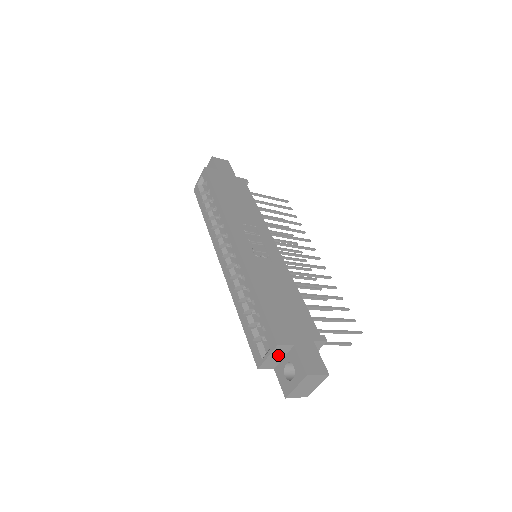
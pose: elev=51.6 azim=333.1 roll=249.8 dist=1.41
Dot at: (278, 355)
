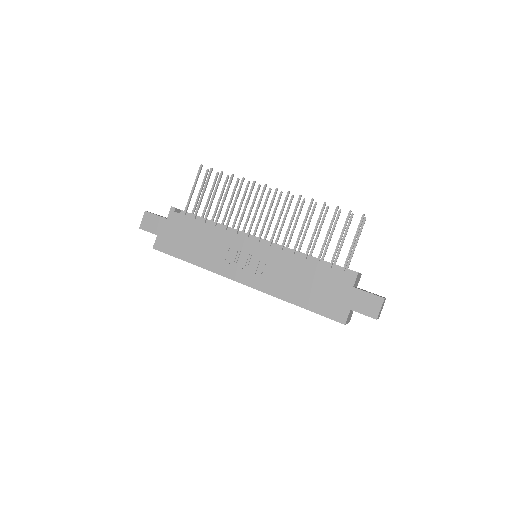
Dot at: (349, 316)
